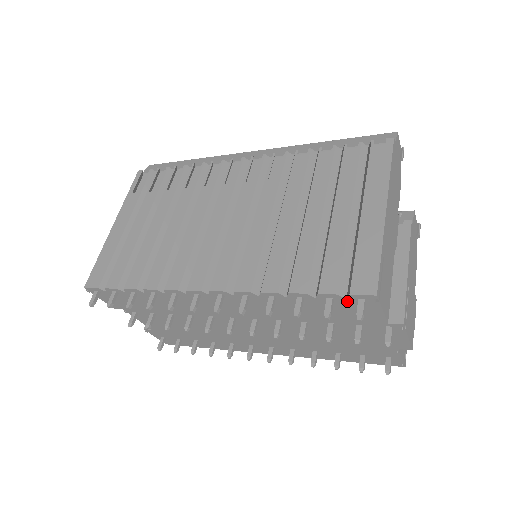
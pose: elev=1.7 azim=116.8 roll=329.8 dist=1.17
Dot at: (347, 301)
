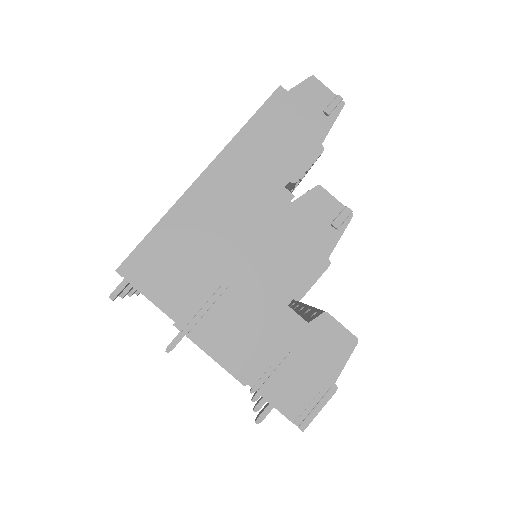
Dot at: occluded
